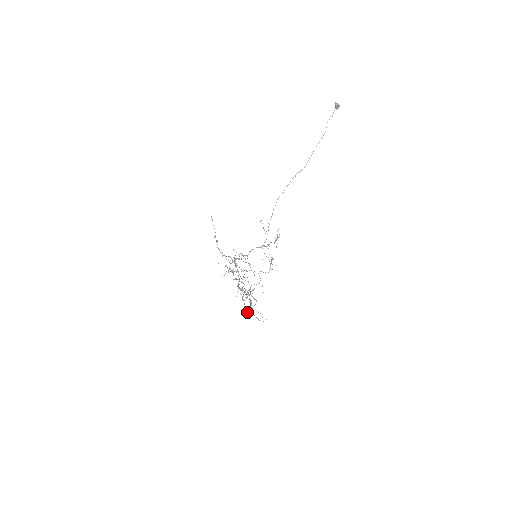
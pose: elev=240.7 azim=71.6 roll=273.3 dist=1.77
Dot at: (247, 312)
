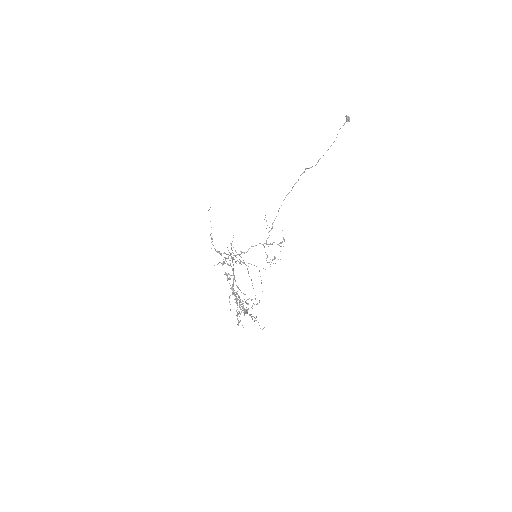
Dot at: (240, 321)
